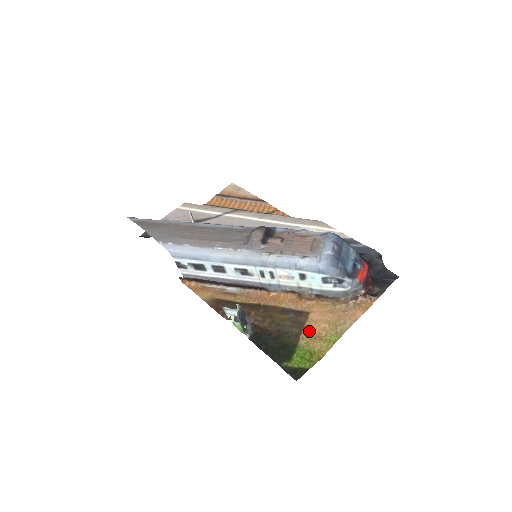
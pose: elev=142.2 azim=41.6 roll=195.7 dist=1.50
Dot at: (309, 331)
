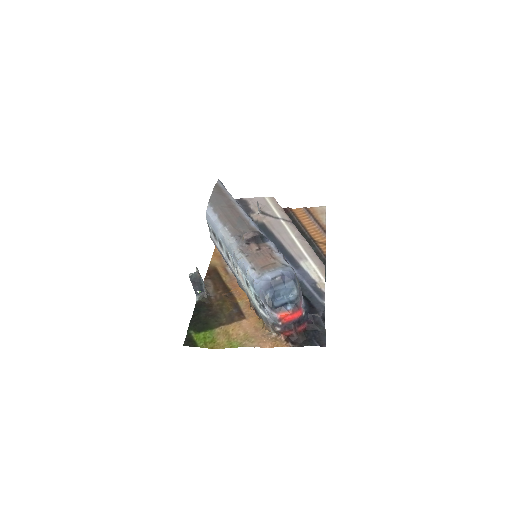
Dot at: (229, 328)
